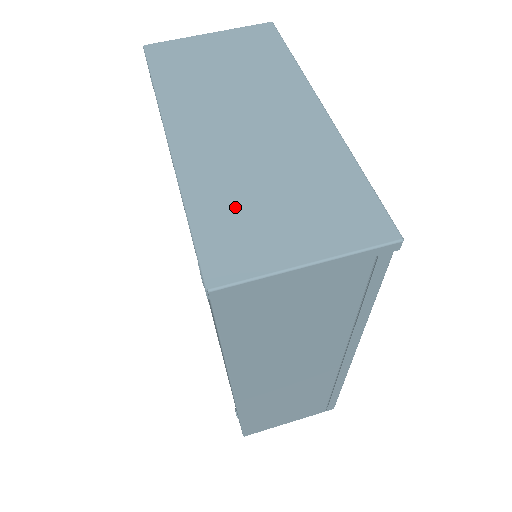
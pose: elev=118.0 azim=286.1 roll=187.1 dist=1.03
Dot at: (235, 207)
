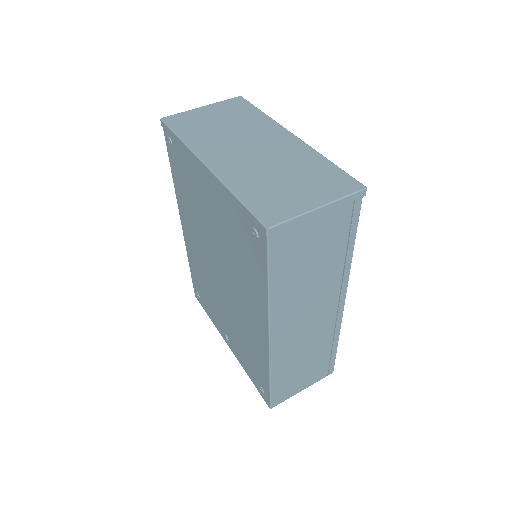
Dot at: (264, 189)
